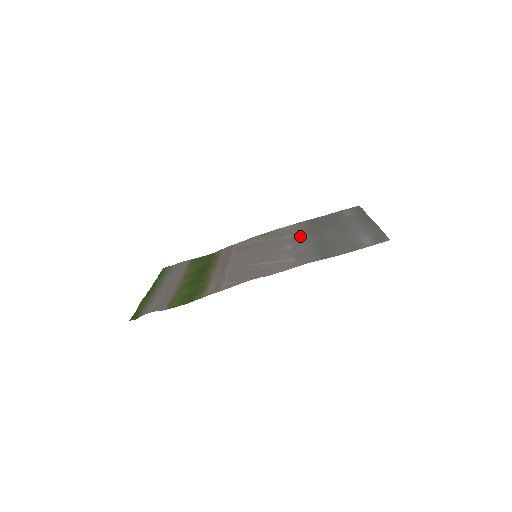
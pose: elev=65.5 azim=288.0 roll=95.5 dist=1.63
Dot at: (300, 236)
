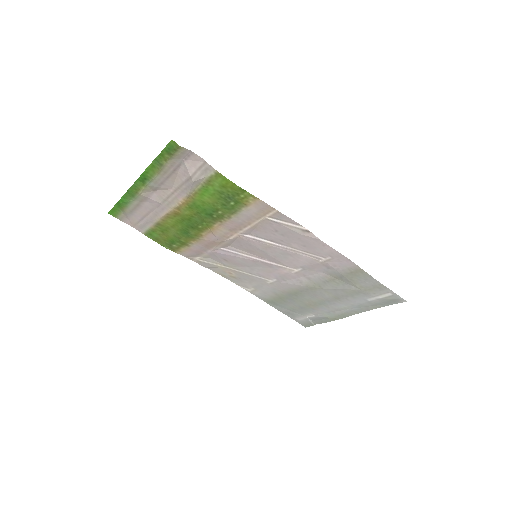
Dot at: (287, 284)
